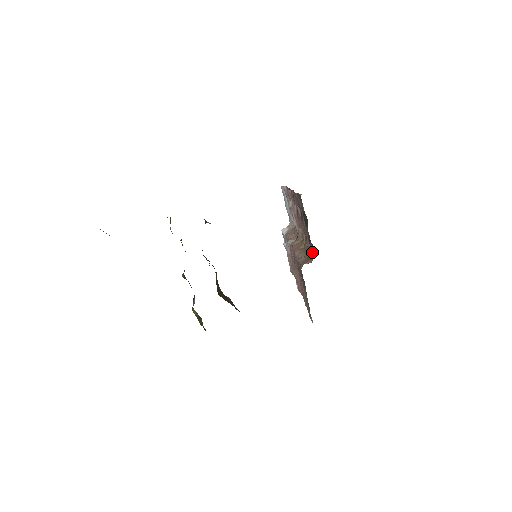
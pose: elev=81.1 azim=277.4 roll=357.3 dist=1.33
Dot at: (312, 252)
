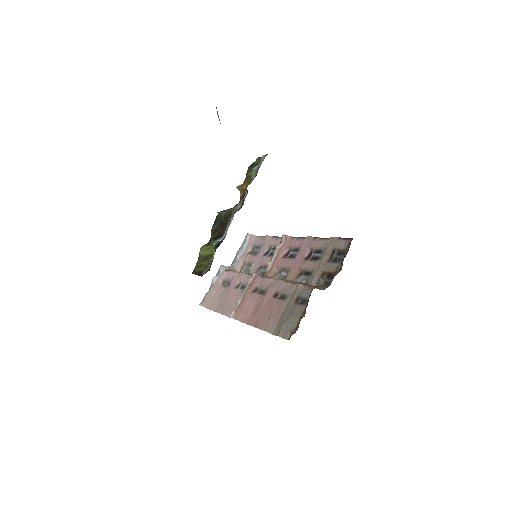
Dot at: (320, 285)
